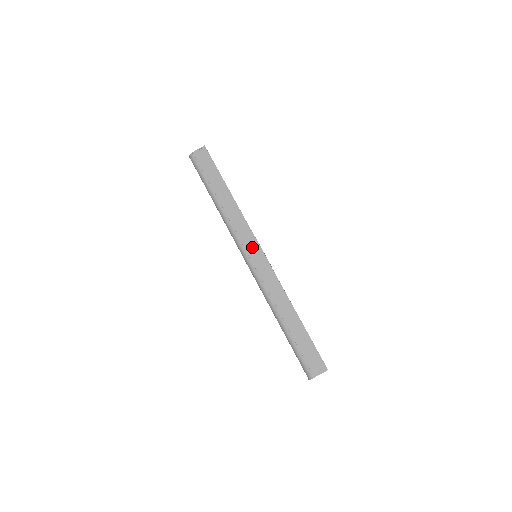
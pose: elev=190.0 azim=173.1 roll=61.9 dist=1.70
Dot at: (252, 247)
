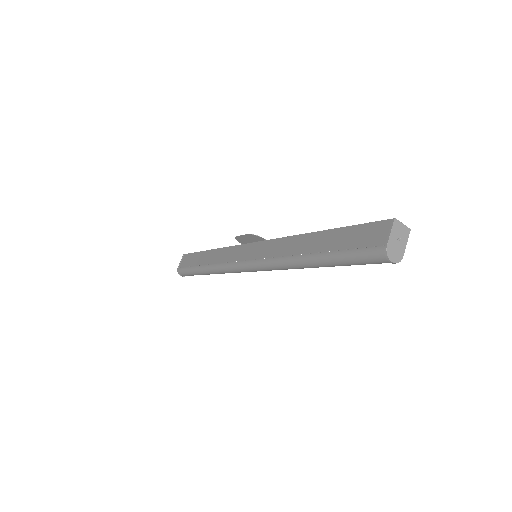
Dot at: (244, 252)
